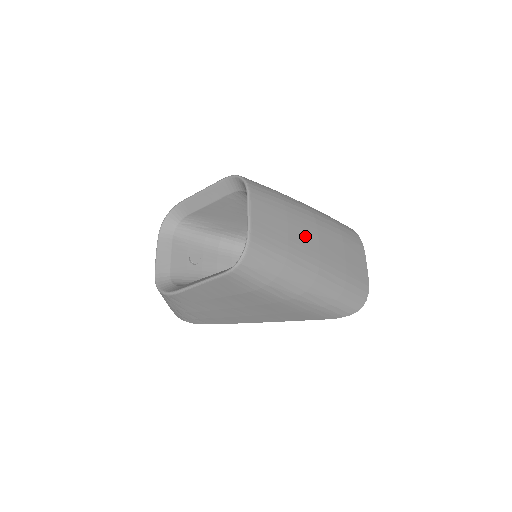
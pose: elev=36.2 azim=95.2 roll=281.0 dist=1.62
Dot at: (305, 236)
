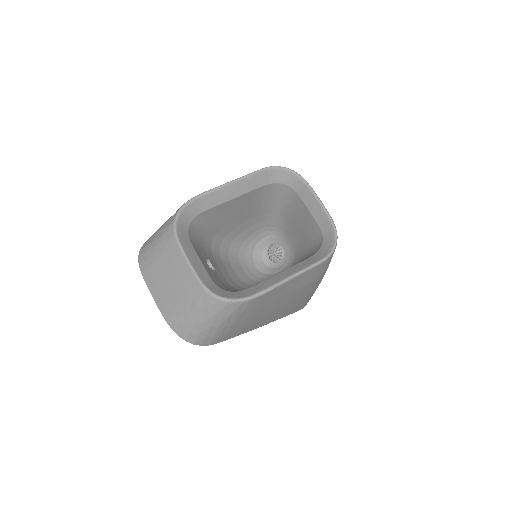
Dot at: occluded
